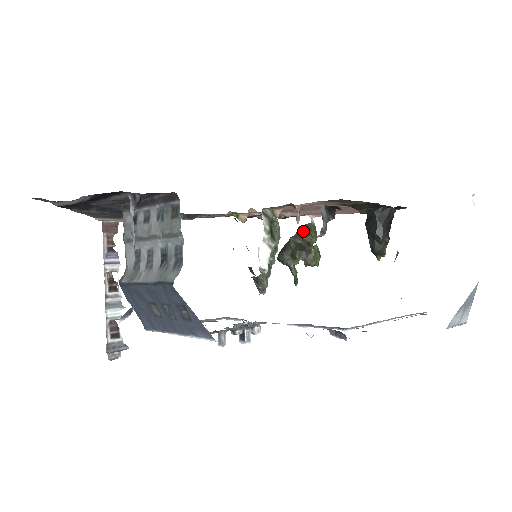
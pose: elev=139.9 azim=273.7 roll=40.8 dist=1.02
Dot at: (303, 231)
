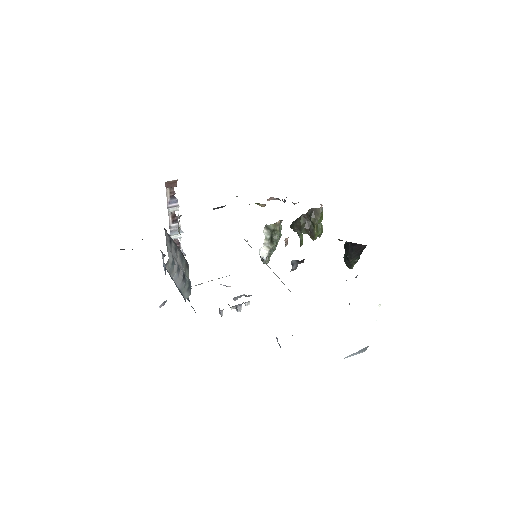
Dot at: (312, 214)
